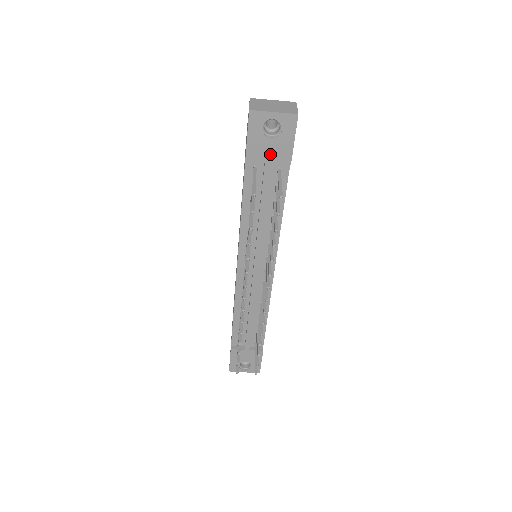
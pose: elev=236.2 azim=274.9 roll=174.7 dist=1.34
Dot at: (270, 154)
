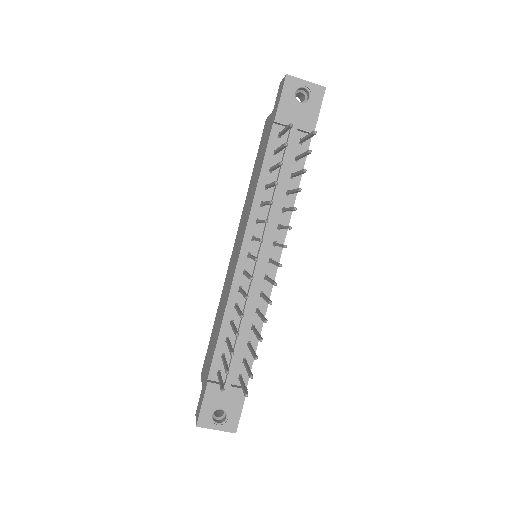
Dot at: (297, 120)
